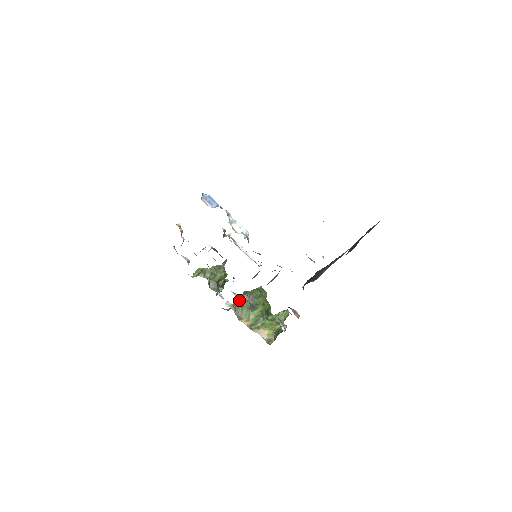
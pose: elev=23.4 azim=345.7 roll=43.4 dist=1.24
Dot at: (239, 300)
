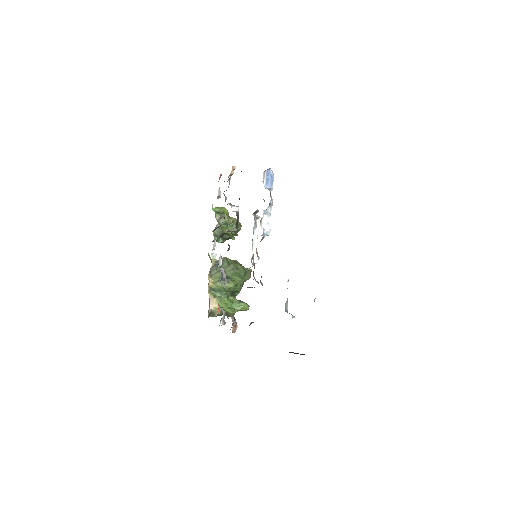
Dot at: (224, 263)
